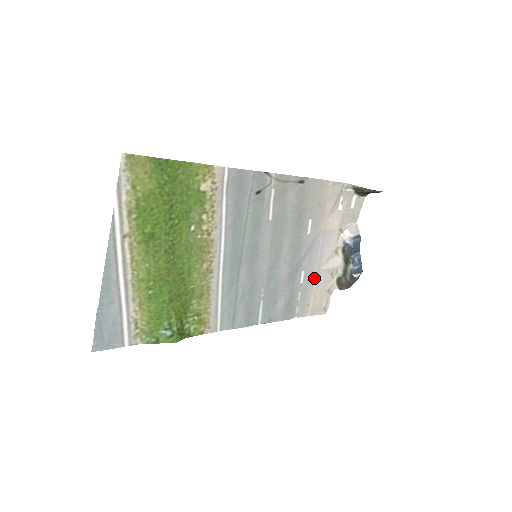
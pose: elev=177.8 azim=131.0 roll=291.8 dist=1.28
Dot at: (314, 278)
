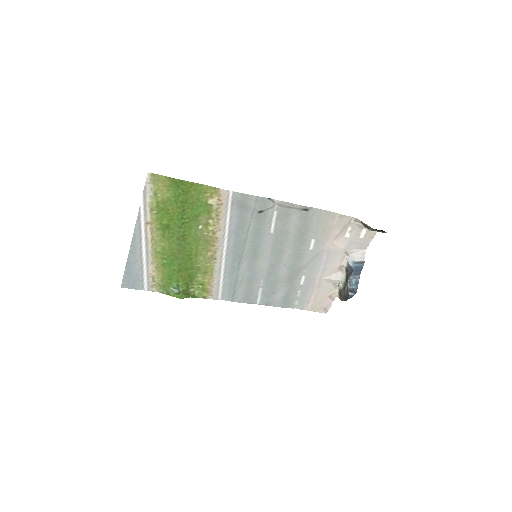
Dot at: (316, 283)
